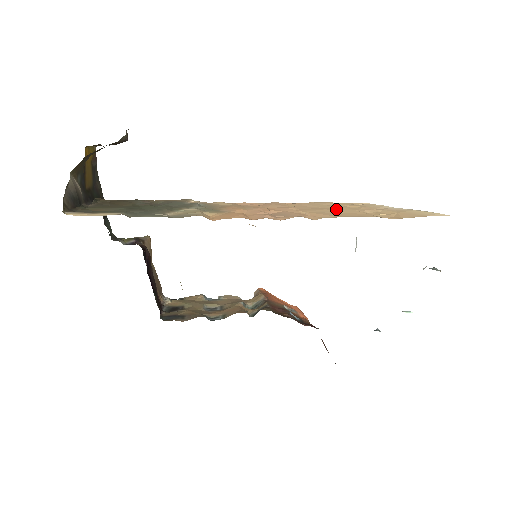
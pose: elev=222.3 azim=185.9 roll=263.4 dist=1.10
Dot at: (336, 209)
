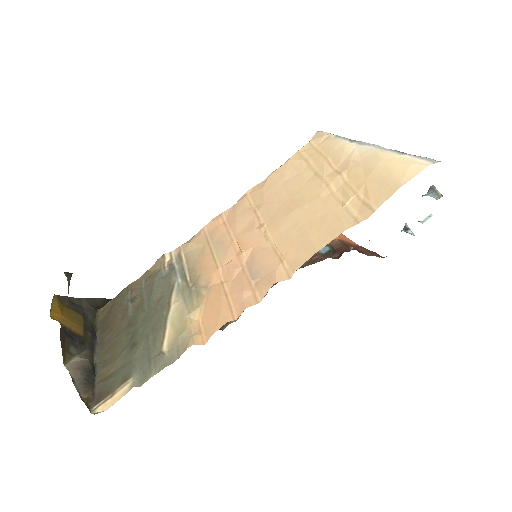
Dot at: (300, 204)
